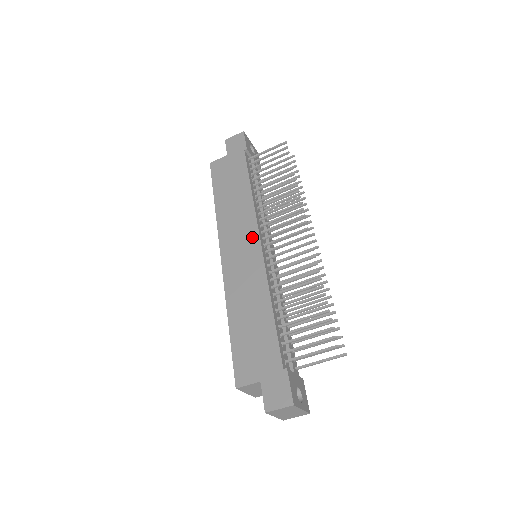
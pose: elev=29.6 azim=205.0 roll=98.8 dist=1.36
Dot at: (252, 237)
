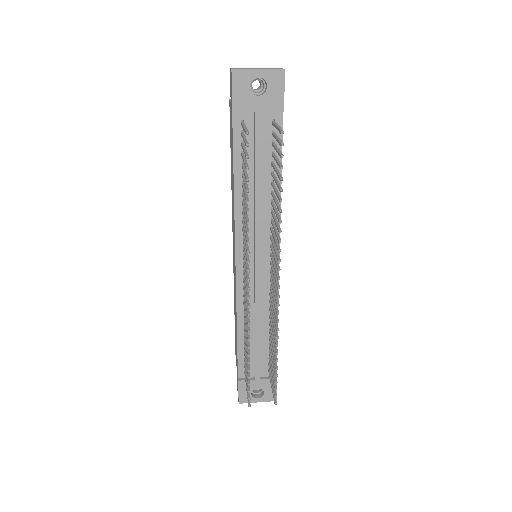
Dot at: (234, 251)
